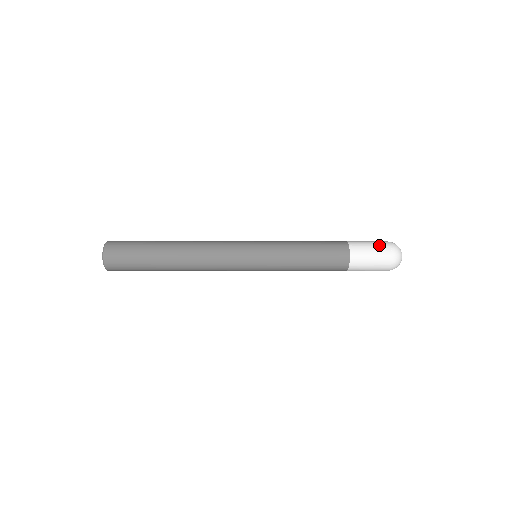
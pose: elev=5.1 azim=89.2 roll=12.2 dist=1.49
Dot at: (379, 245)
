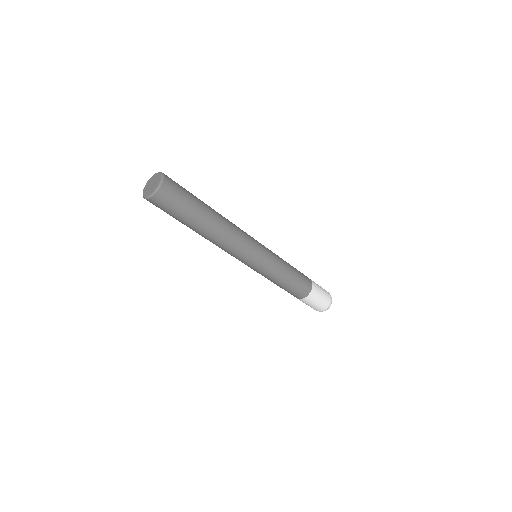
Dot at: occluded
